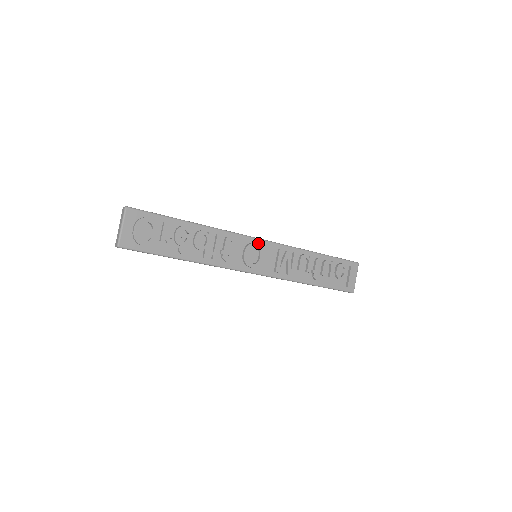
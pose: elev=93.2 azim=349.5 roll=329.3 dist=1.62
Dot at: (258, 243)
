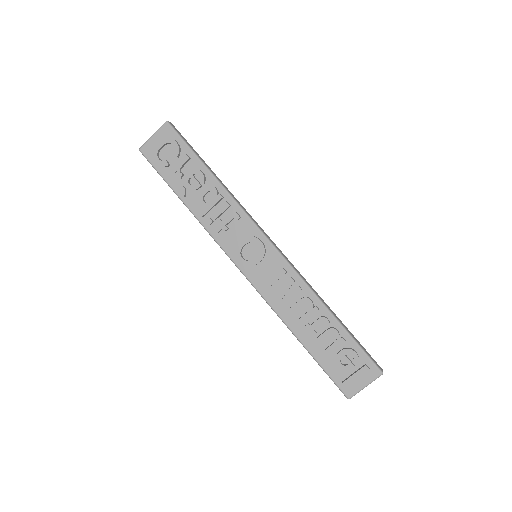
Dot at: (265, 244)
